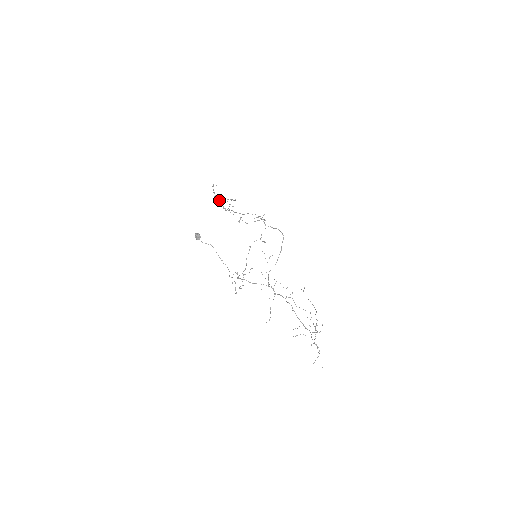
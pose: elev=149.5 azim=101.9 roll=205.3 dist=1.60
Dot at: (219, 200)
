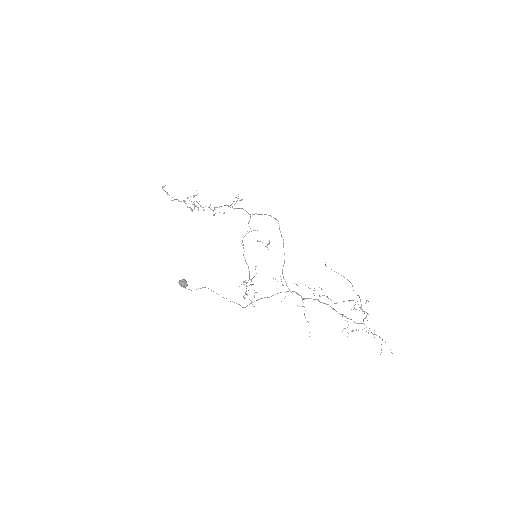
Dot at: (178, 200)
